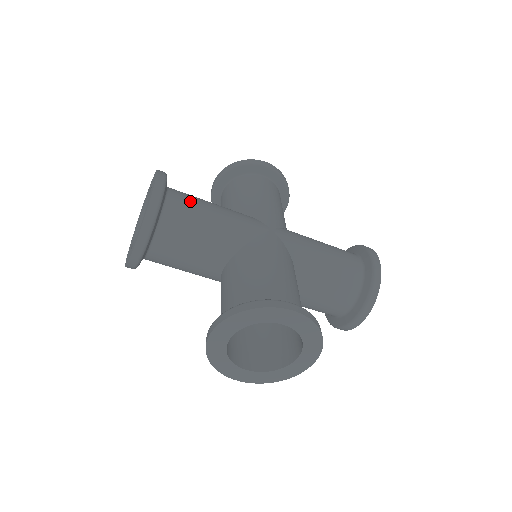
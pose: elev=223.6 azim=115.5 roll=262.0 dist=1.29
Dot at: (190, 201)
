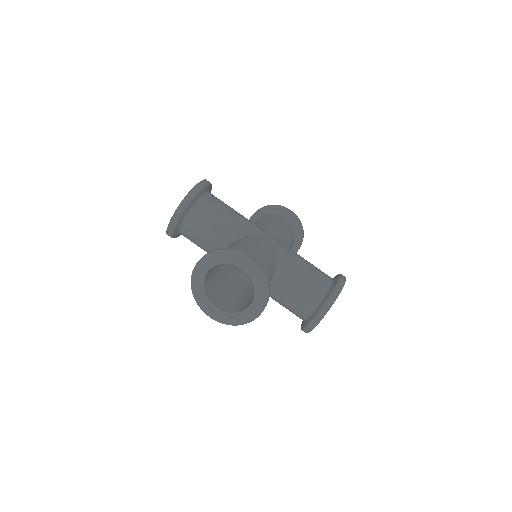
Dot at: (220, 202)
